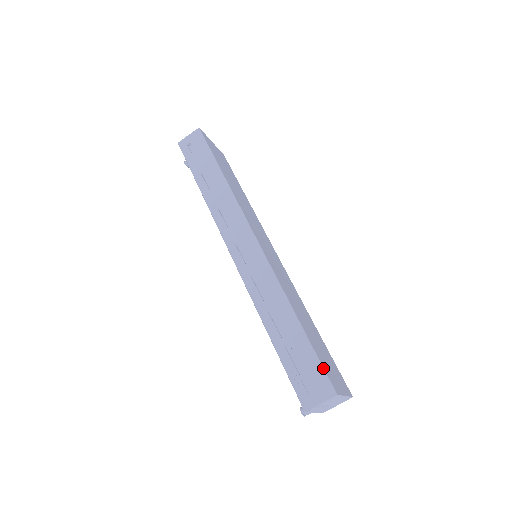
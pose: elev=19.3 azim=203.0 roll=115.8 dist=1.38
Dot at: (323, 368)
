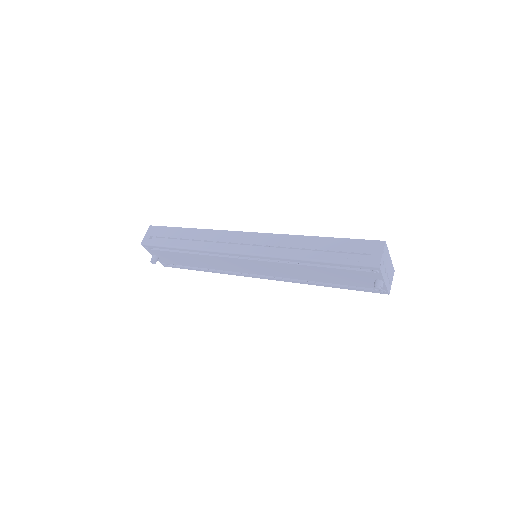
Dot at: (363, 240)
